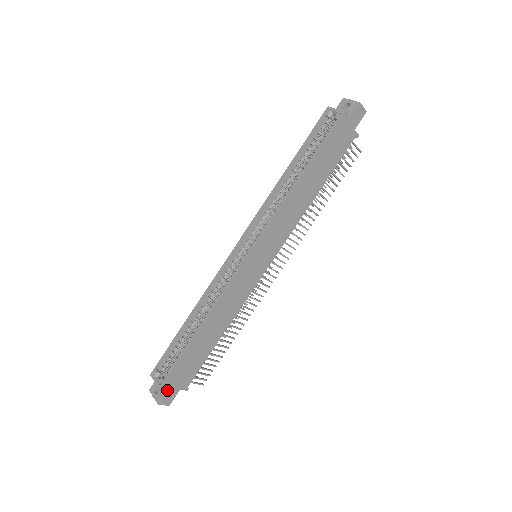
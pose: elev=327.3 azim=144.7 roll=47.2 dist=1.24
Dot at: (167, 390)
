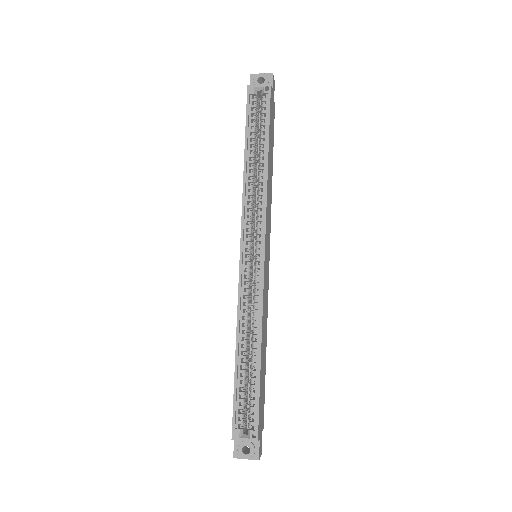
Dot at: (259, 439)
